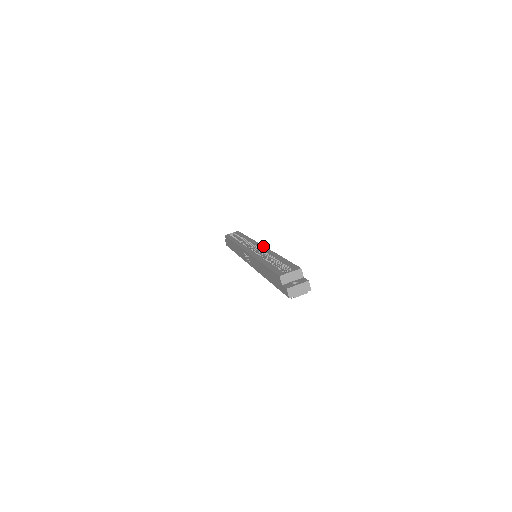
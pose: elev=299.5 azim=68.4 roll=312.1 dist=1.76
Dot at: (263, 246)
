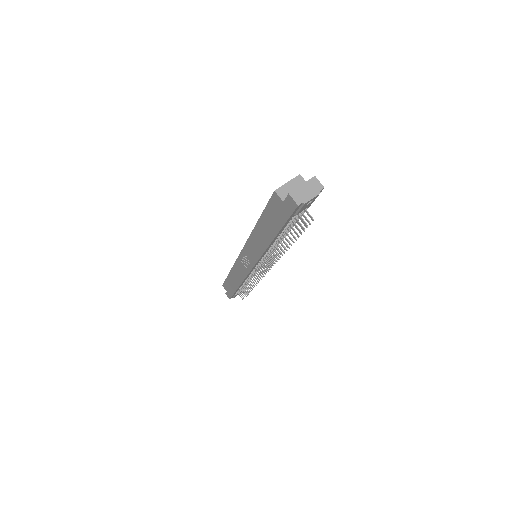
Dot at: occluded
